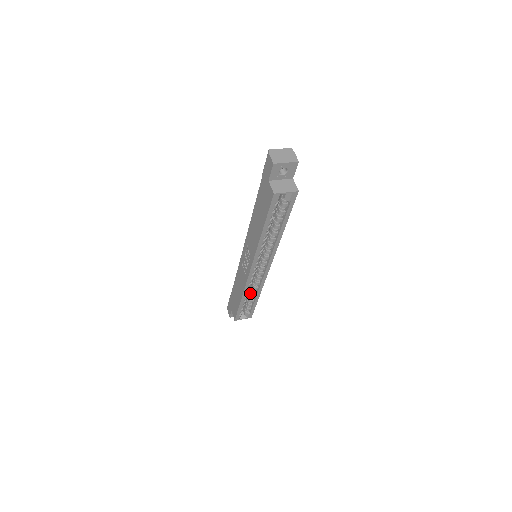
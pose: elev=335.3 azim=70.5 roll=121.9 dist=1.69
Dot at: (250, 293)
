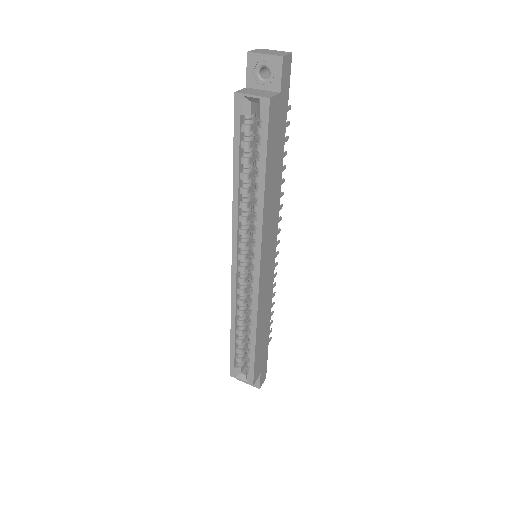
Dot at: occluded
